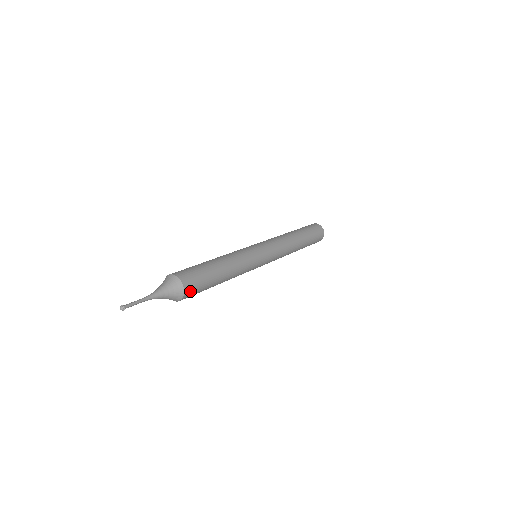
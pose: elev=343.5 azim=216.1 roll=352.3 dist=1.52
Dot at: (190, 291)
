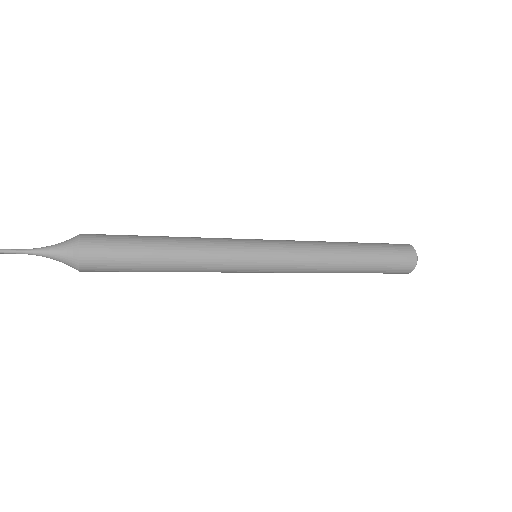
Dot at: (93, 247)
